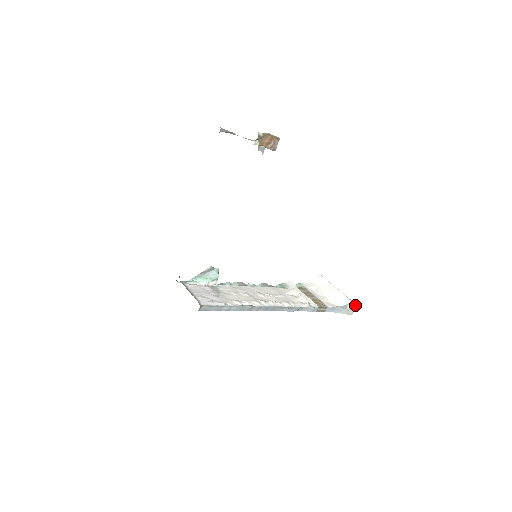
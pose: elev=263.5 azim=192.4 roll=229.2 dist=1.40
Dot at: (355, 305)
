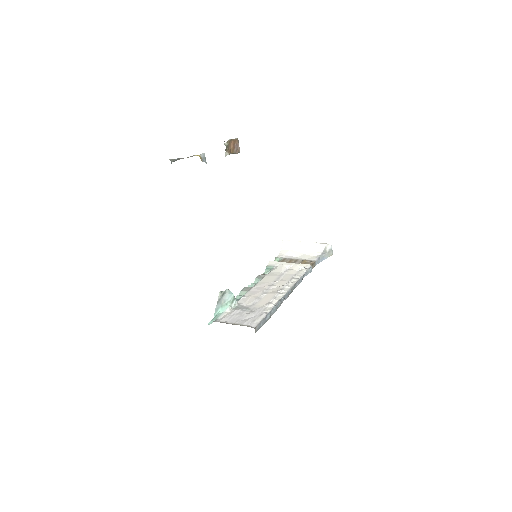
Dot at: (331, 245)
